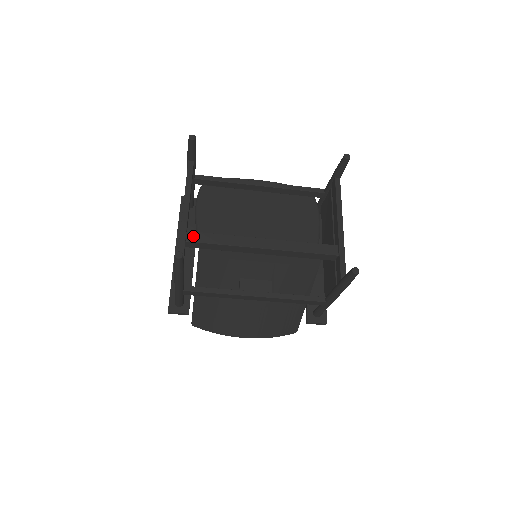
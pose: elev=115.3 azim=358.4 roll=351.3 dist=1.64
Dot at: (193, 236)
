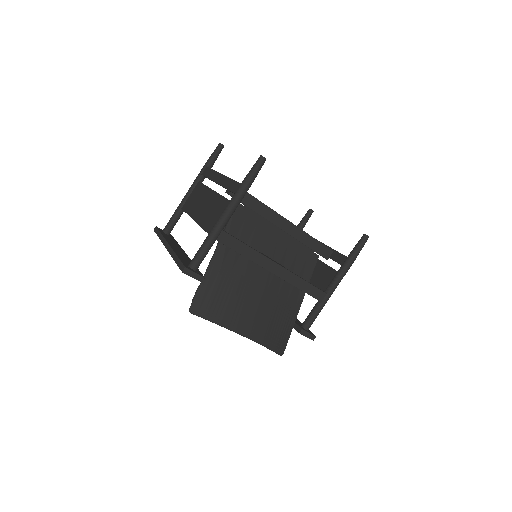
Dot at: occluded
